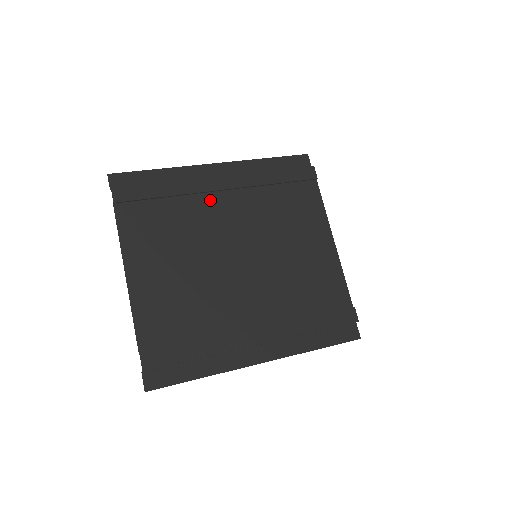
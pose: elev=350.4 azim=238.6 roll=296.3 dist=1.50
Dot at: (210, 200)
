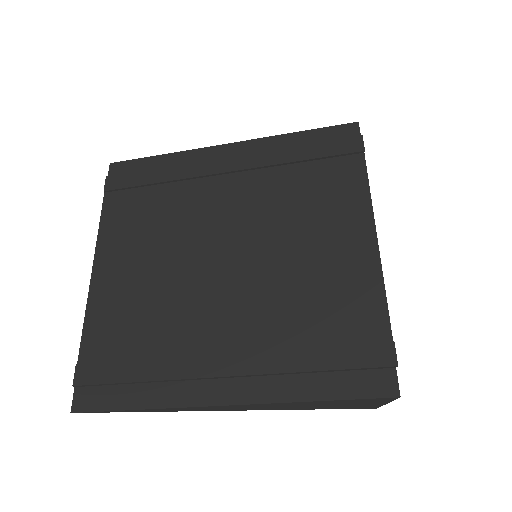
Dot at: (209, 185)
